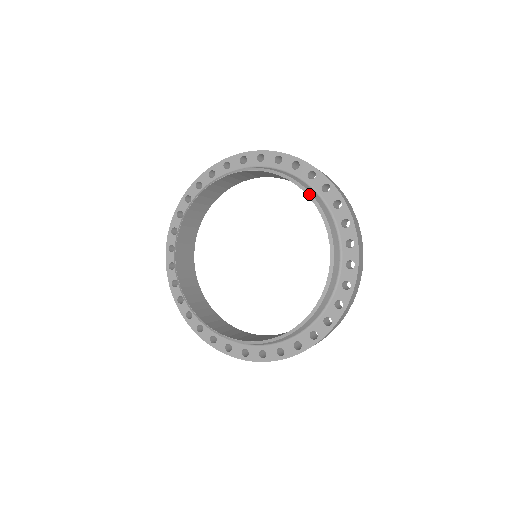
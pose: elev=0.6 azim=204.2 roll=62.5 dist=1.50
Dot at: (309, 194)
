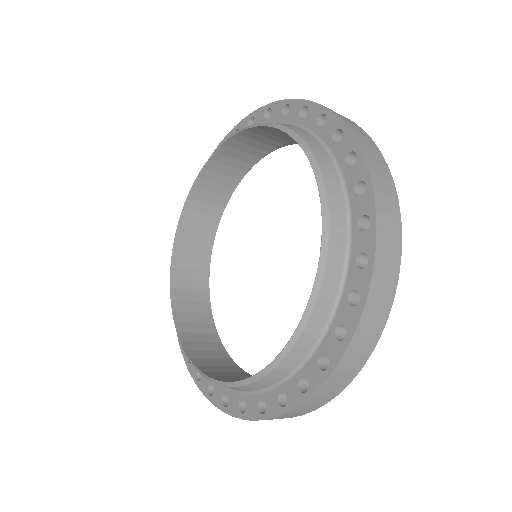
Dot at: (262, 124)
